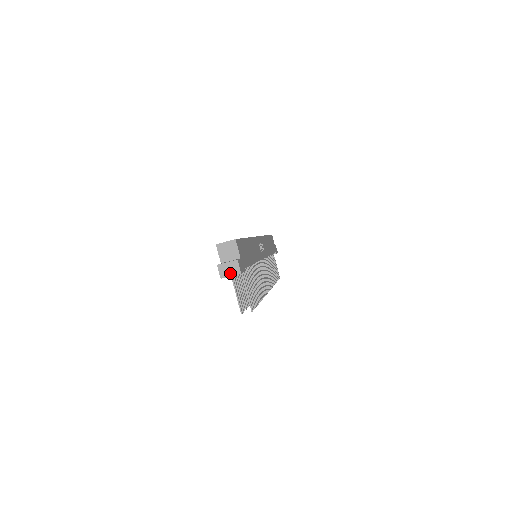
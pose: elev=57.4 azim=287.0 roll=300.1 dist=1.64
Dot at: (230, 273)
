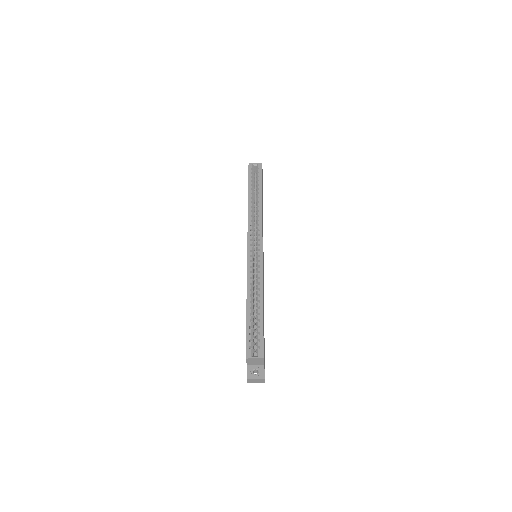
Dot at: (256, 382)
